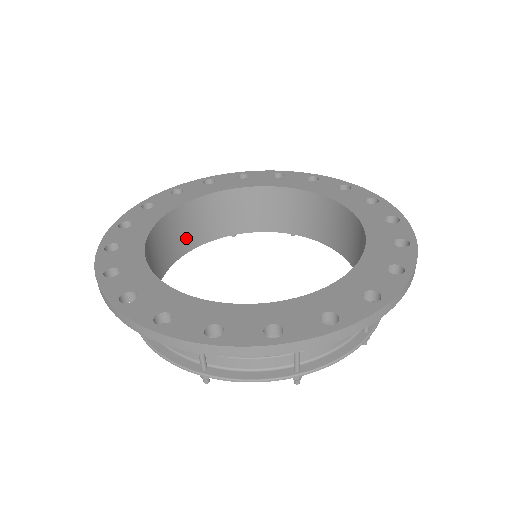
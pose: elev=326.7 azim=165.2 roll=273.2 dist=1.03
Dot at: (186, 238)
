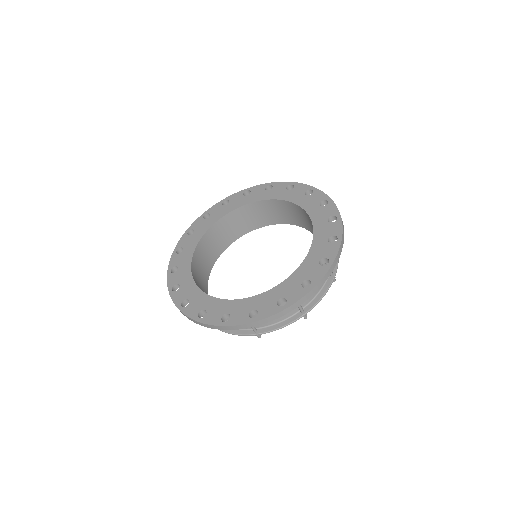
Dot at: (265, 218)
